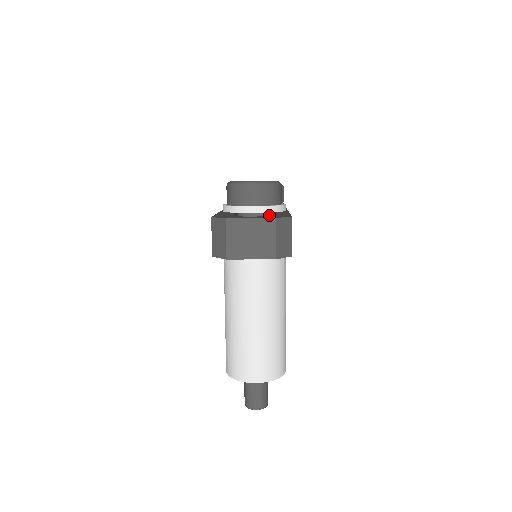
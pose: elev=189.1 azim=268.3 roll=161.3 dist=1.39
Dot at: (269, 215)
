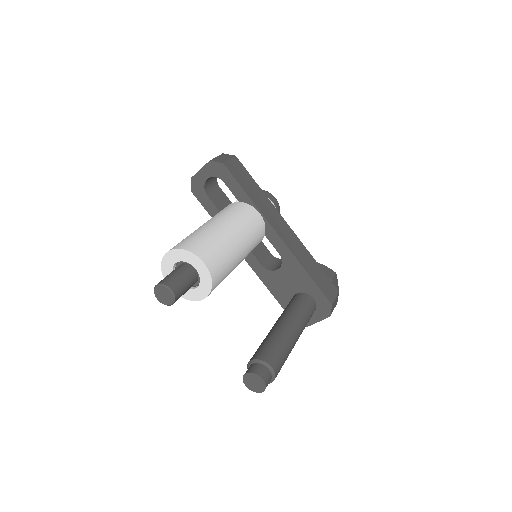
Dot at: occluded
